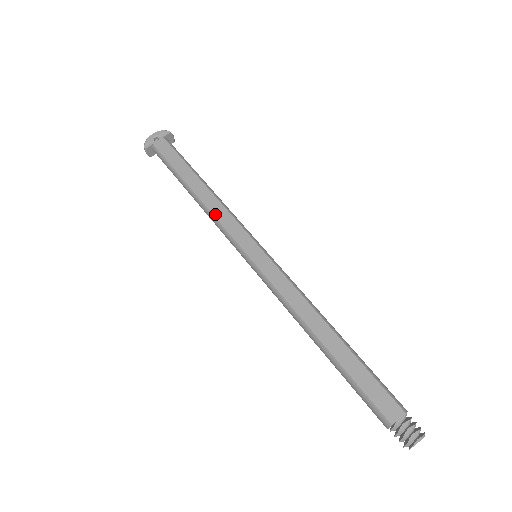
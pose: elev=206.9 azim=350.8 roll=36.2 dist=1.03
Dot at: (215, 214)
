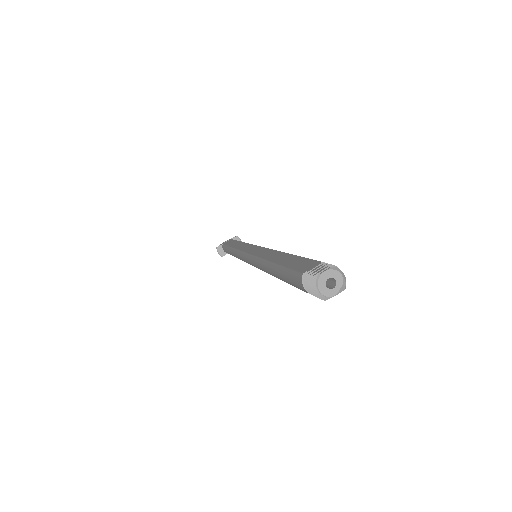
Dot at: (238, 248)
